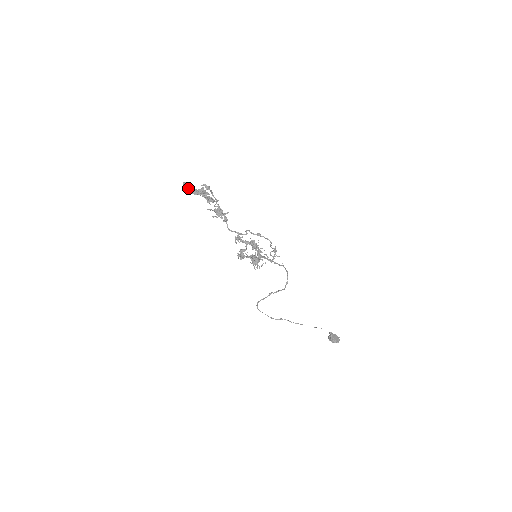
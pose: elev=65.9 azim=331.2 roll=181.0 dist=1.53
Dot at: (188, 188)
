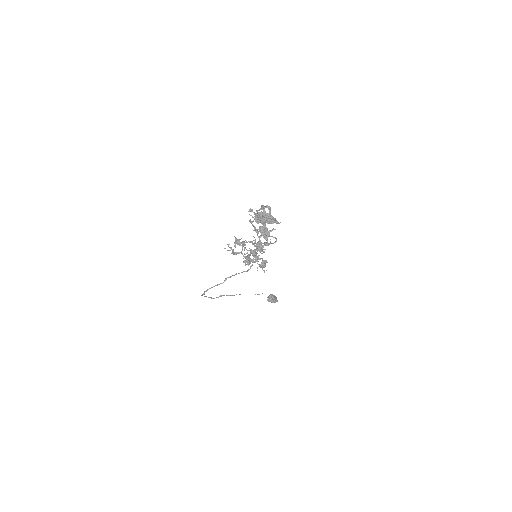
Dot at: (263, 218)
